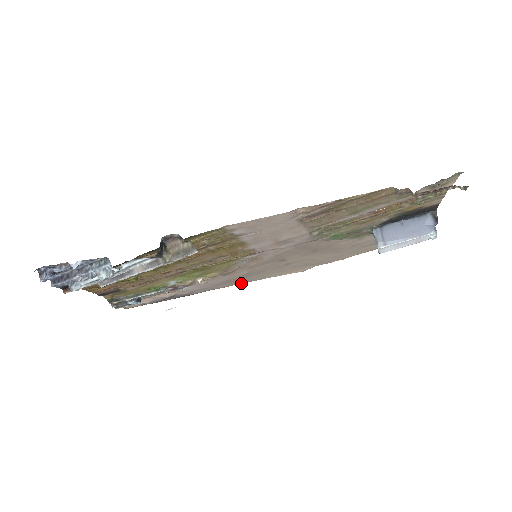
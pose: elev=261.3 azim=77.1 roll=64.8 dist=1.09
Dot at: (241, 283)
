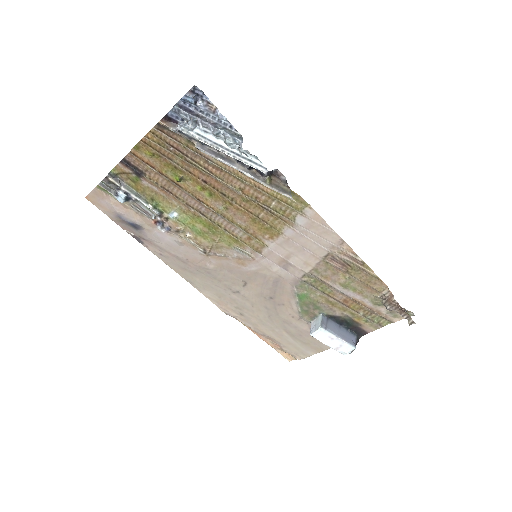
Dot at: (183, 276)
